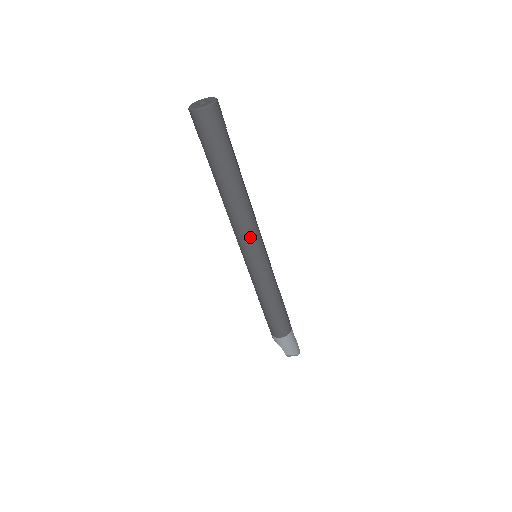
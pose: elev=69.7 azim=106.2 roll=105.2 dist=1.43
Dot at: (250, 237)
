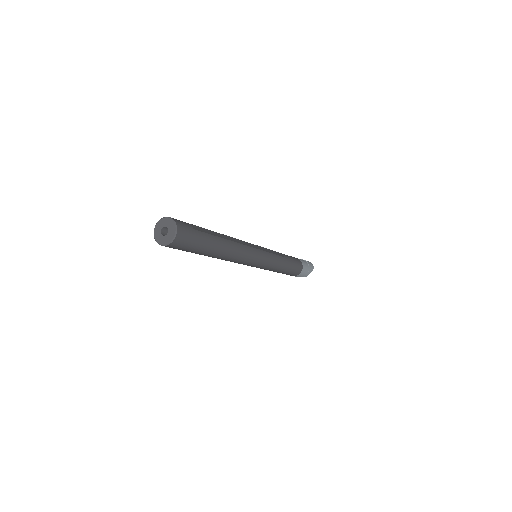
Dot at: (250, 258)
